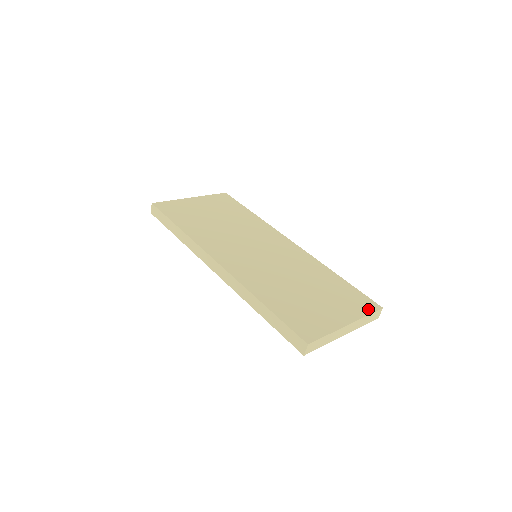
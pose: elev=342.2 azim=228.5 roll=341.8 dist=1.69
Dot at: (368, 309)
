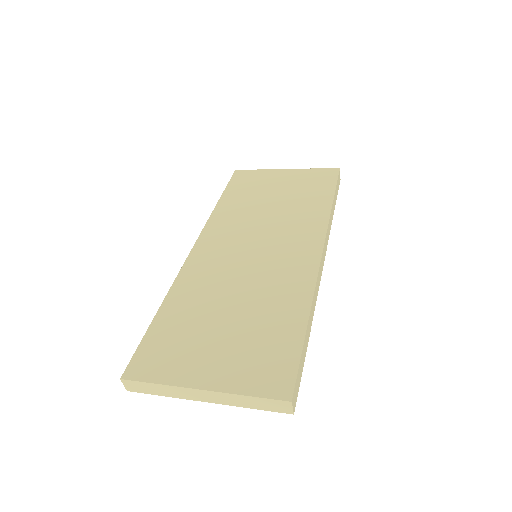
Dot at: (264, 388)
